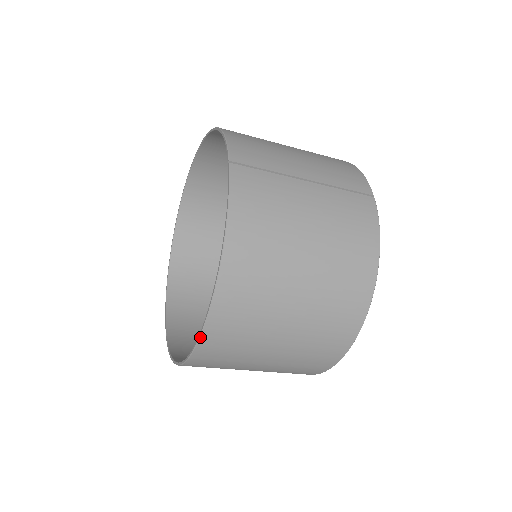
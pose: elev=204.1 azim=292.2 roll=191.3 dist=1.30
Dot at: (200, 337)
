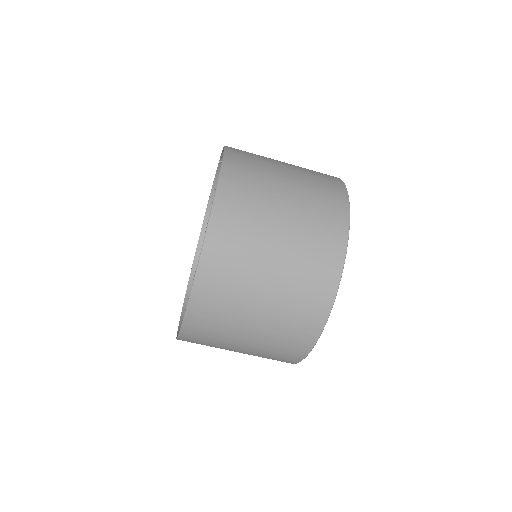
Dot at: (219, 178)
